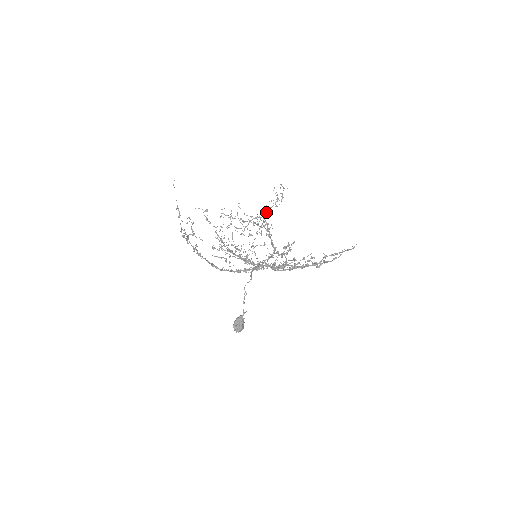
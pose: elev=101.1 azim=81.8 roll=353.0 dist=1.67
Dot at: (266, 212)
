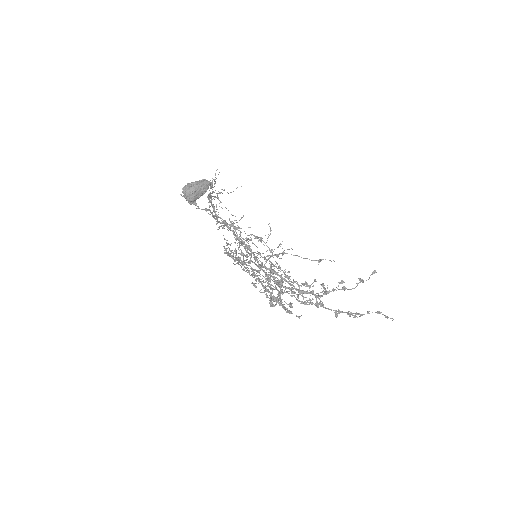
Dot at: occluded
